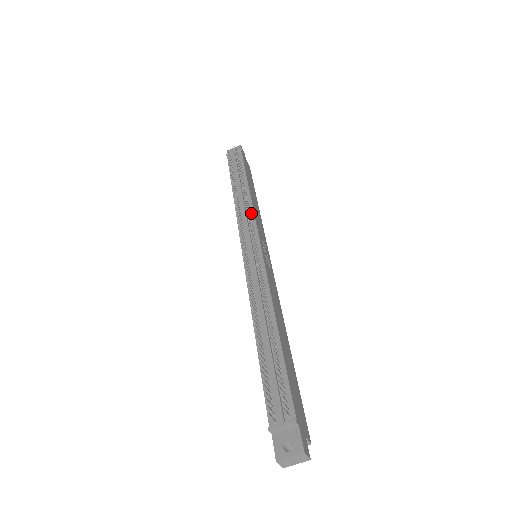
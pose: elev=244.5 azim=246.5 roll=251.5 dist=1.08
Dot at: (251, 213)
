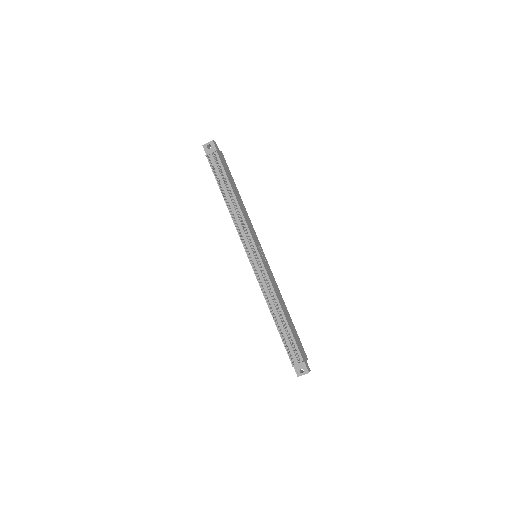
Dot at: (245, 225)
